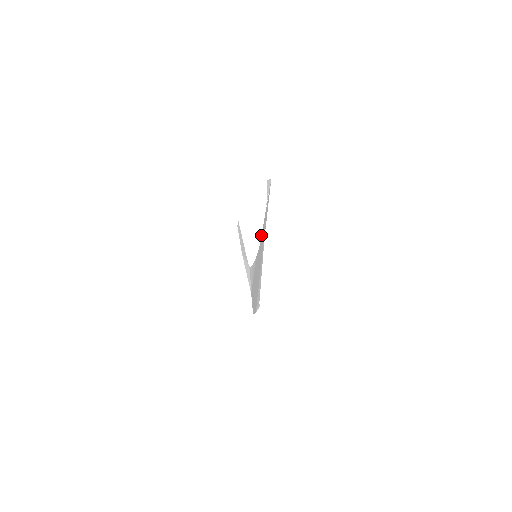
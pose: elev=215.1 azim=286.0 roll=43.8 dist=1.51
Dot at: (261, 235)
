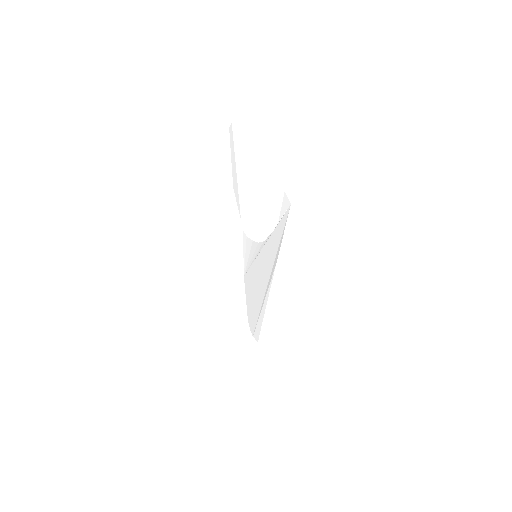
Dot at: (265, 244)
